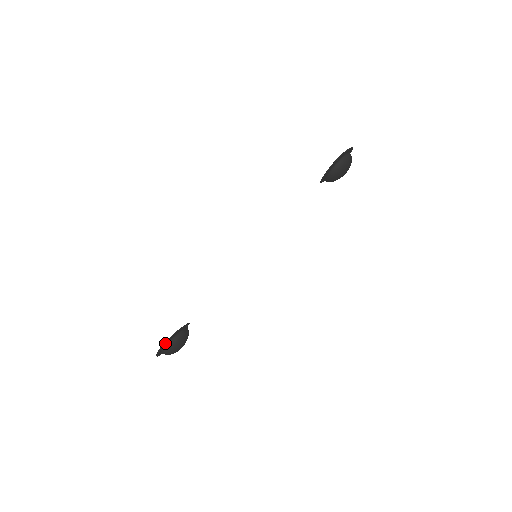
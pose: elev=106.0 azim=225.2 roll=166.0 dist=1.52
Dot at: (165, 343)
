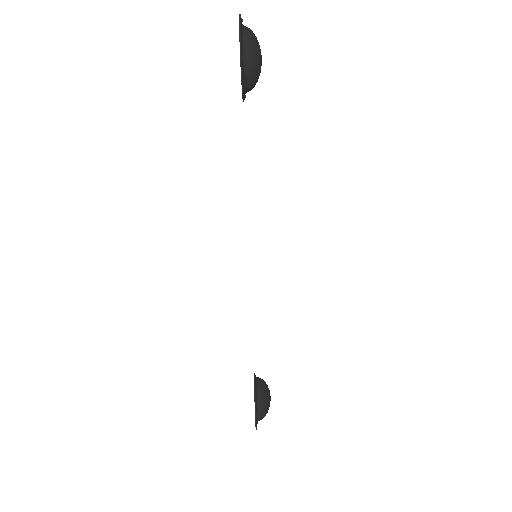
Dot at: (256, 419)
